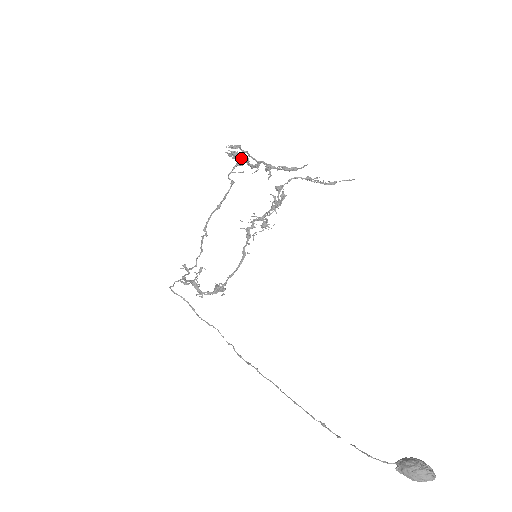
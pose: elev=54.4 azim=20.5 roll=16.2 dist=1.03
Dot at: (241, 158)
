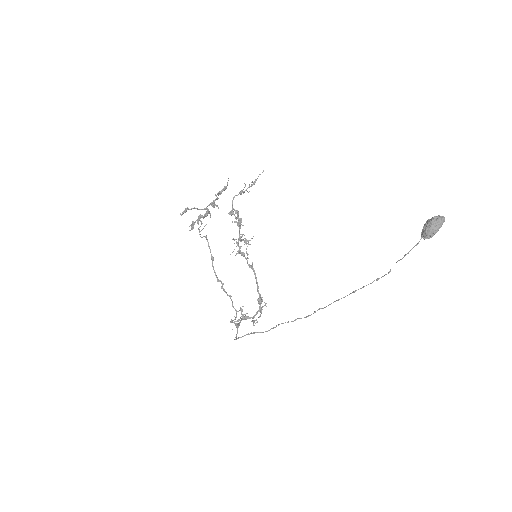
Dot at: (197, 220)
